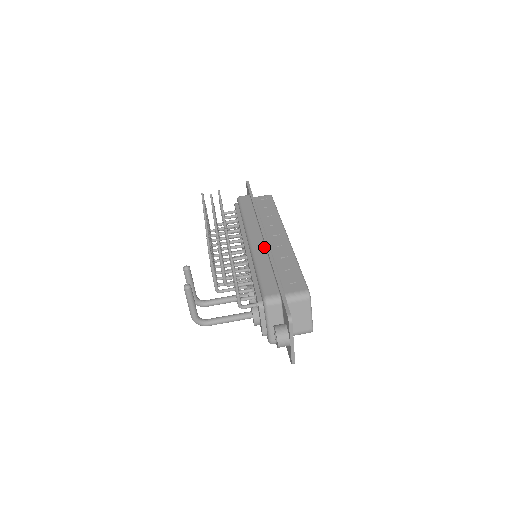
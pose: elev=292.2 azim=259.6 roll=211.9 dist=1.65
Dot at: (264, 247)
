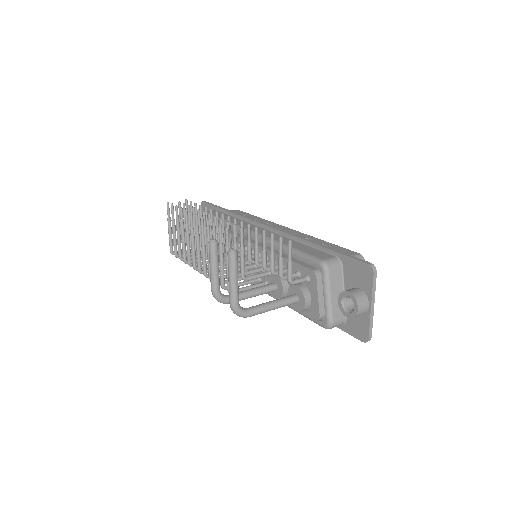
Dot at: (276, 233)
